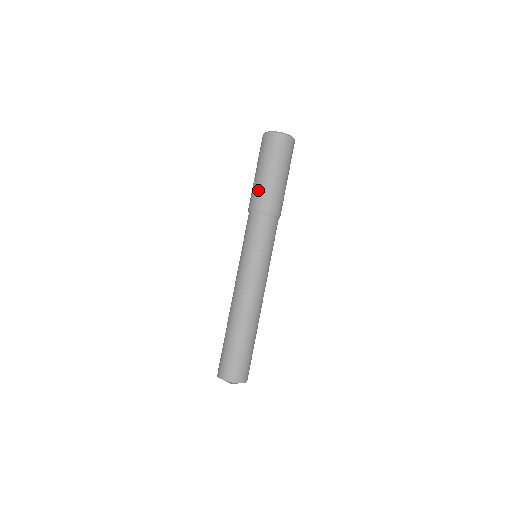
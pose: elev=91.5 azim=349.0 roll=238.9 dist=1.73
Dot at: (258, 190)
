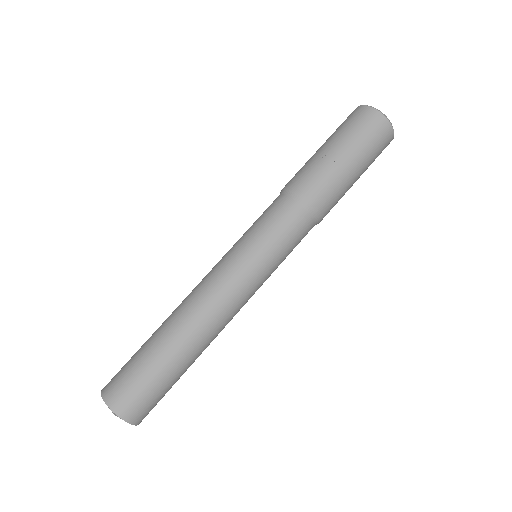
Dot at: (325, 178)
